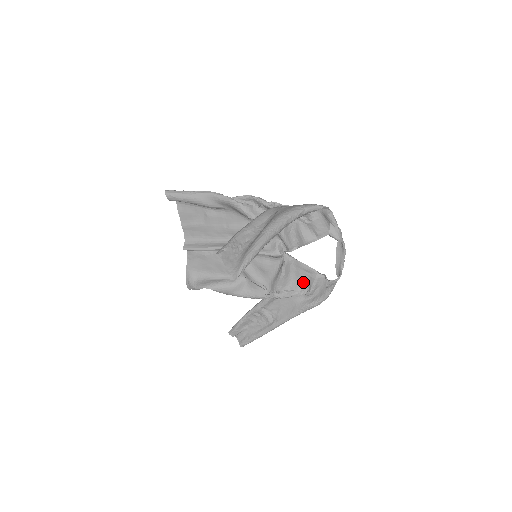
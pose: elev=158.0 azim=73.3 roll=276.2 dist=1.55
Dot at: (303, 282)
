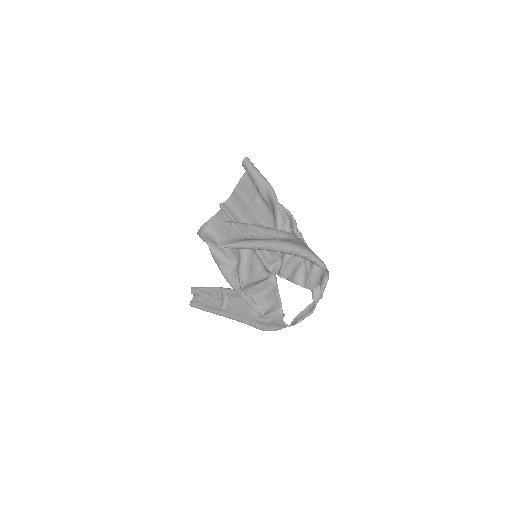
Dot at: (267, 305)
